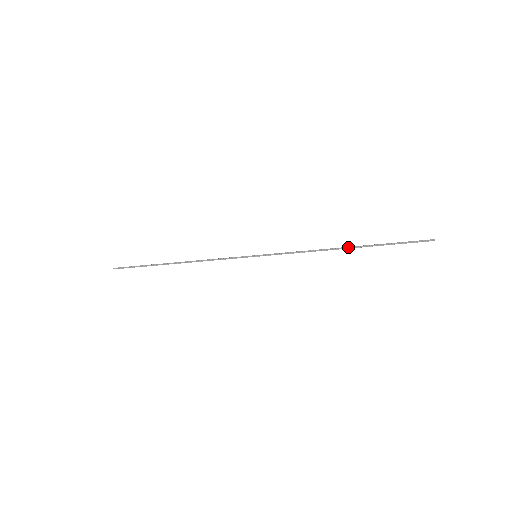
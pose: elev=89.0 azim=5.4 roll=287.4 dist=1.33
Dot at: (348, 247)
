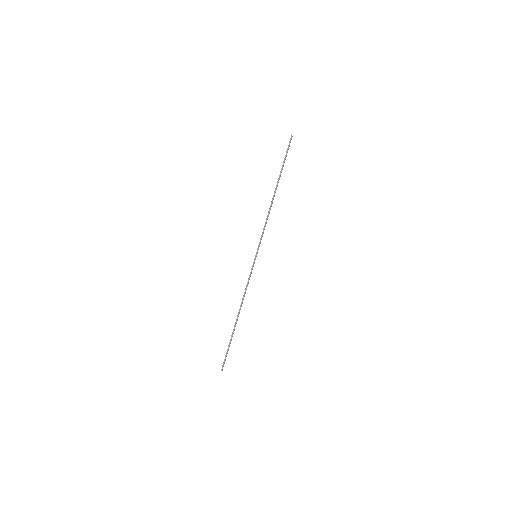
Dot at: (275, 191)
